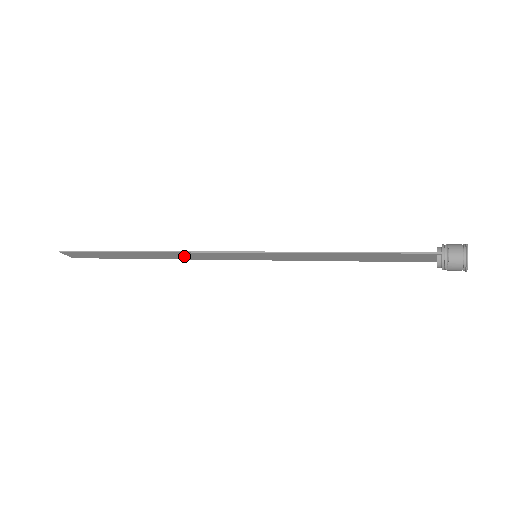
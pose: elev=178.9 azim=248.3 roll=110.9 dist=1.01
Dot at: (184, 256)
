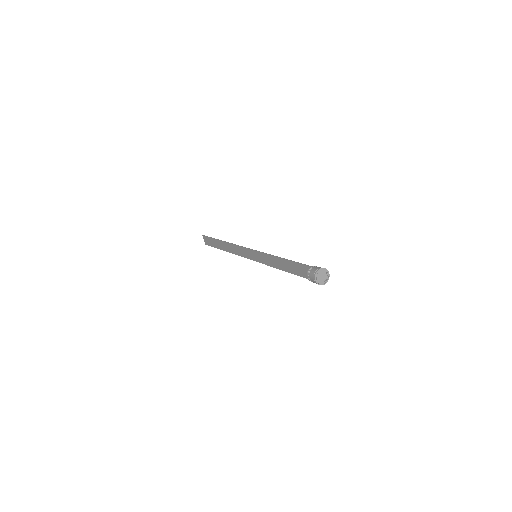
Dot at: (235, 250)
